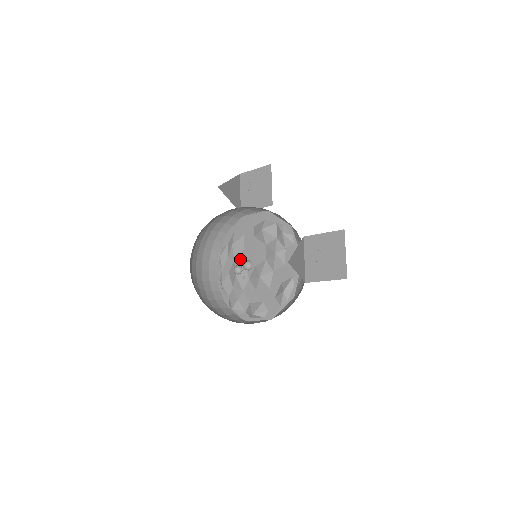
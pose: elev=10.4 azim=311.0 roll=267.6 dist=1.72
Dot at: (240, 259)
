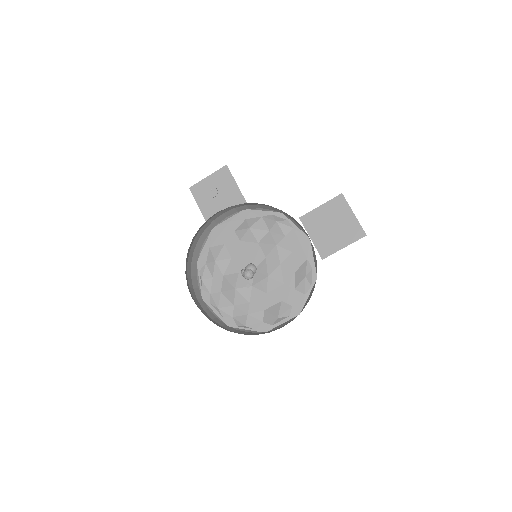
Dot at: (231, 271)
